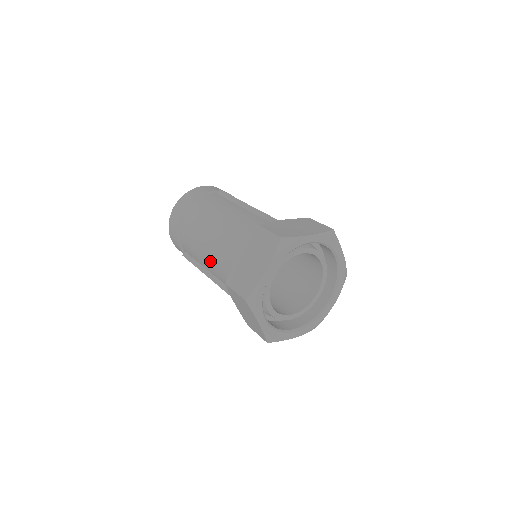
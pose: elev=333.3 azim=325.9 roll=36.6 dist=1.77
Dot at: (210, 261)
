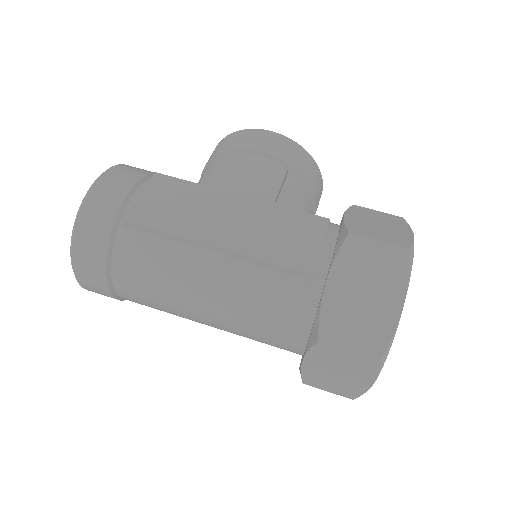
Dot at: occluded
